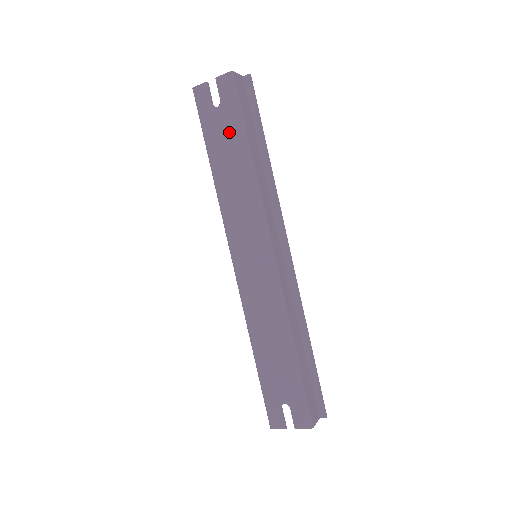
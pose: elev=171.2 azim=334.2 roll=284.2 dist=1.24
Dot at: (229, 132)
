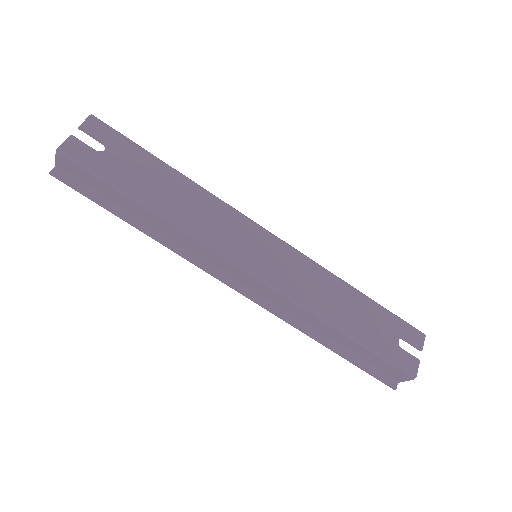
Dot at: (139, 164)
